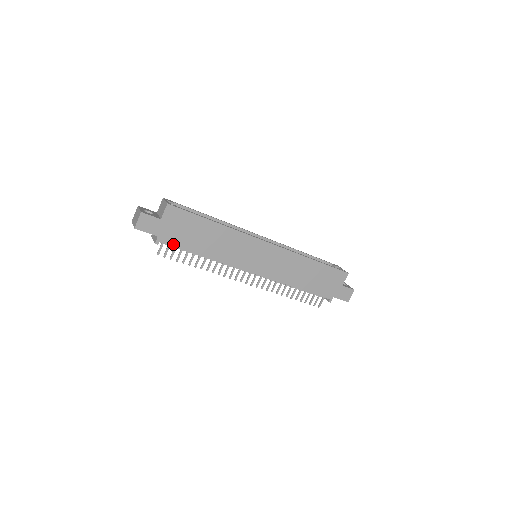
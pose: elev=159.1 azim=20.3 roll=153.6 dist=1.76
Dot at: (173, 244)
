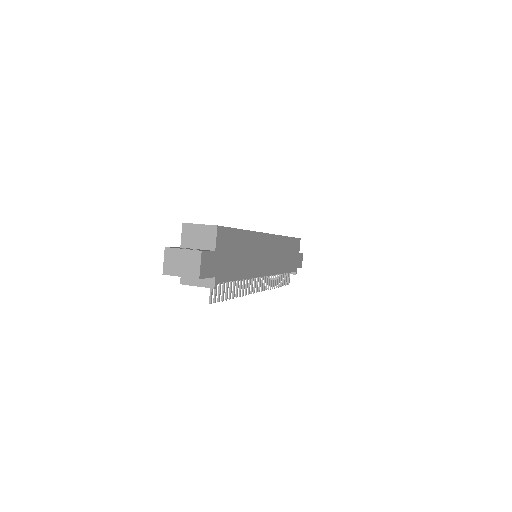
Dot at: (225, 279)
